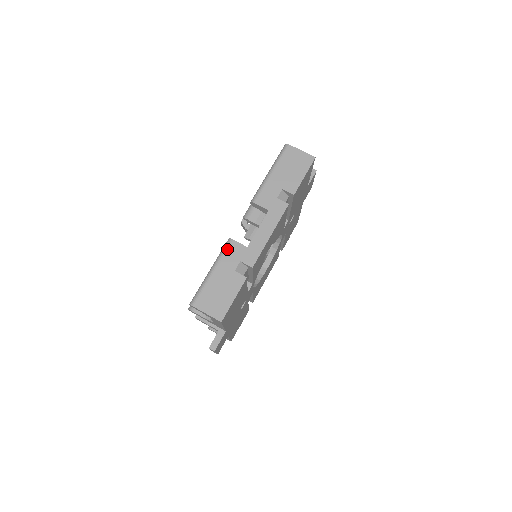
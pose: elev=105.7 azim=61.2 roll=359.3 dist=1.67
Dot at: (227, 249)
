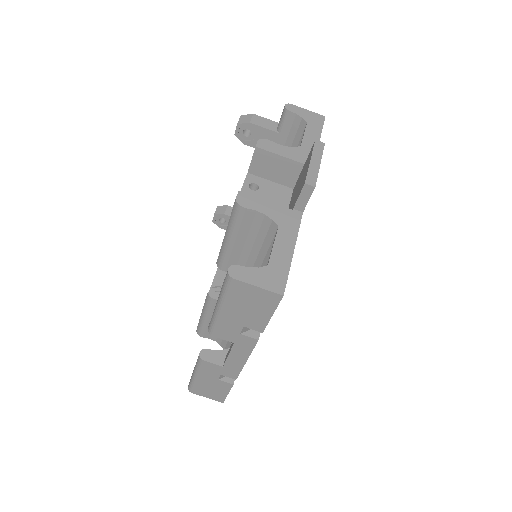
Dot at: (201, 366)
